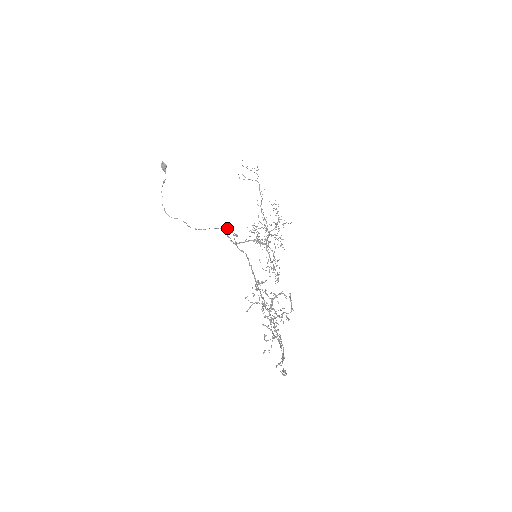
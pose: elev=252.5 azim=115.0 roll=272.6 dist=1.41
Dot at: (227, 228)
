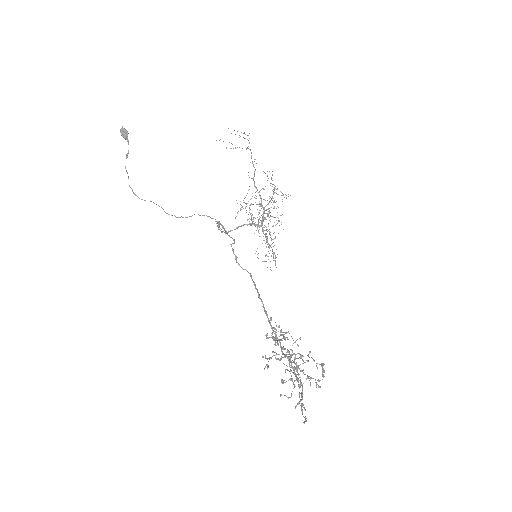
Dot at: (218, 222)
